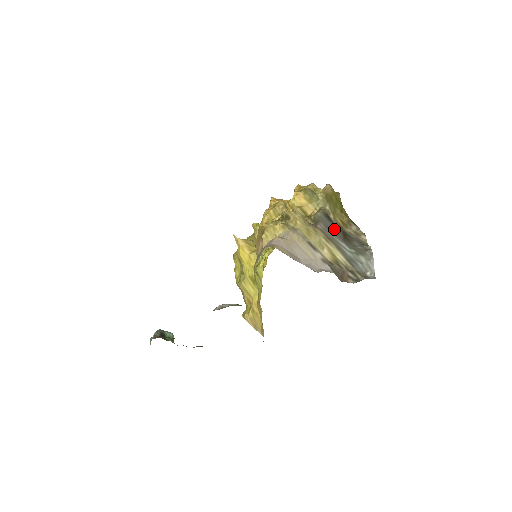
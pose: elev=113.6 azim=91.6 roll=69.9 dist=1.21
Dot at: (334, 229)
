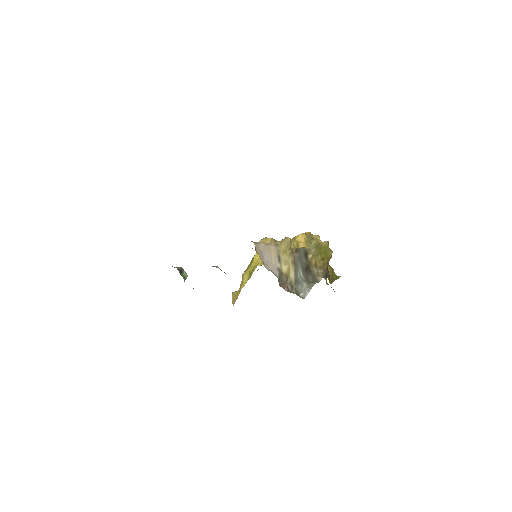
Dot at: (303, 261)
